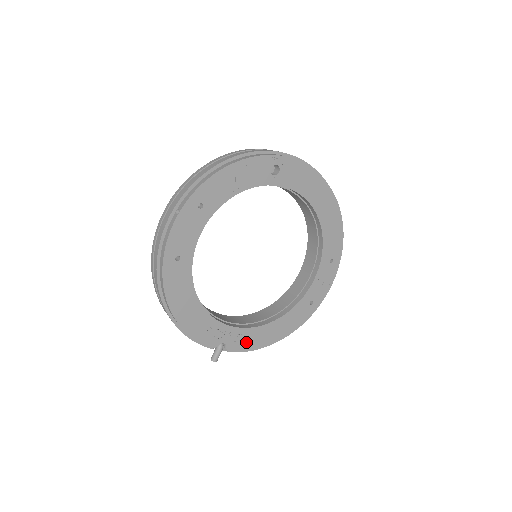
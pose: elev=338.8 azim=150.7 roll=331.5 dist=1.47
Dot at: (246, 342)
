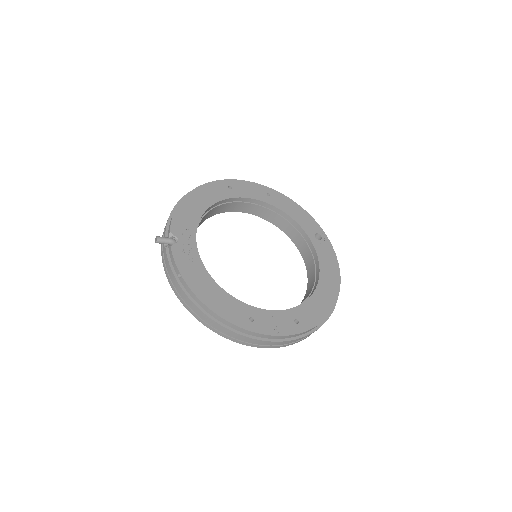
Dot at: (186, 262)
